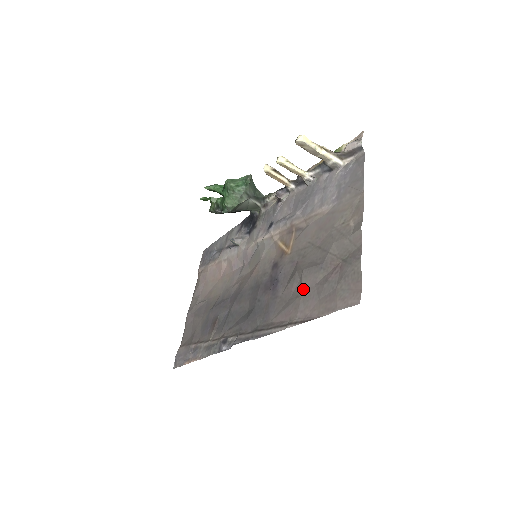
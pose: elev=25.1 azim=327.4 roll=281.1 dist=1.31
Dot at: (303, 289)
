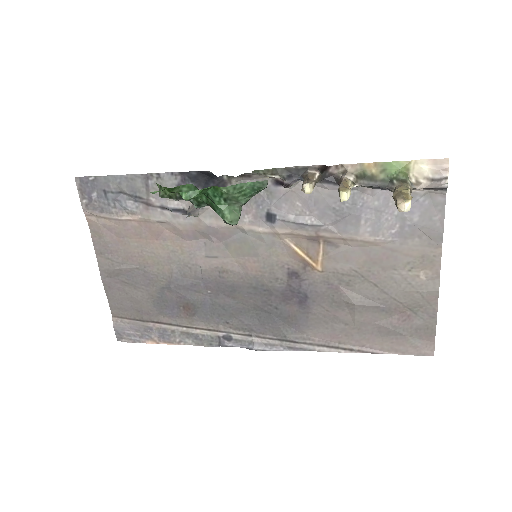
Dot at: (357, 322)
